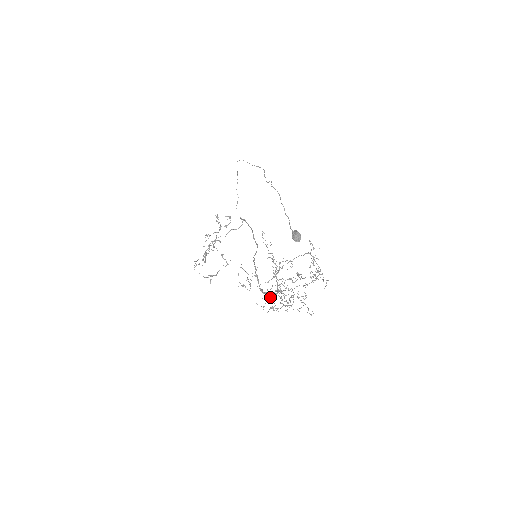
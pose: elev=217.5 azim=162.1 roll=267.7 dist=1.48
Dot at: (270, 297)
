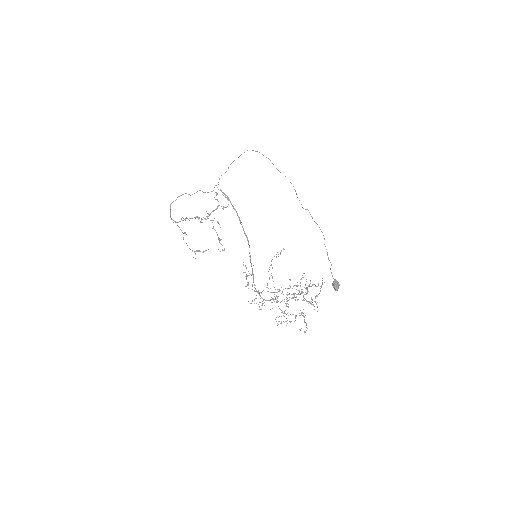
Dot at: (263, 300)
